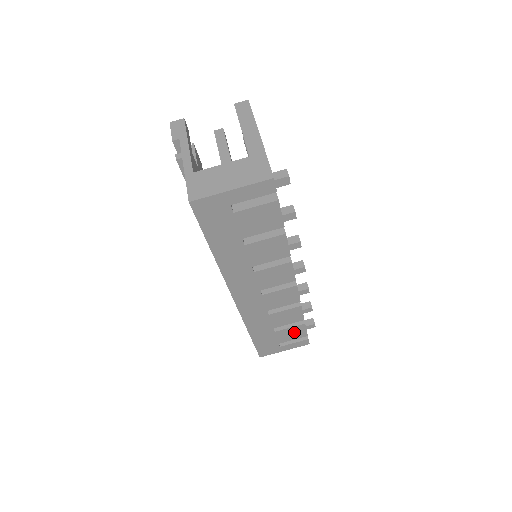
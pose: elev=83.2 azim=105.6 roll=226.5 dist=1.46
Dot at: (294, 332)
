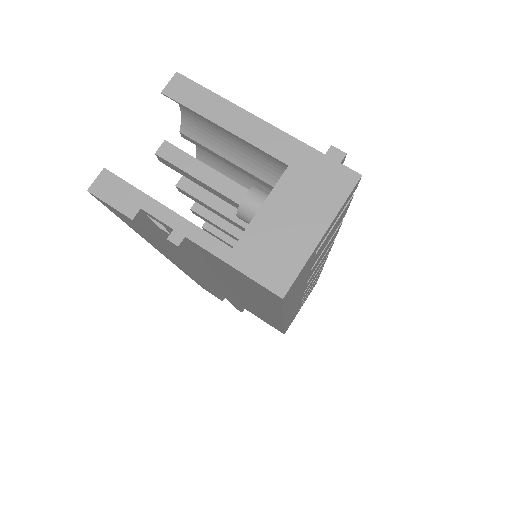
Dot at: (311, 289)
